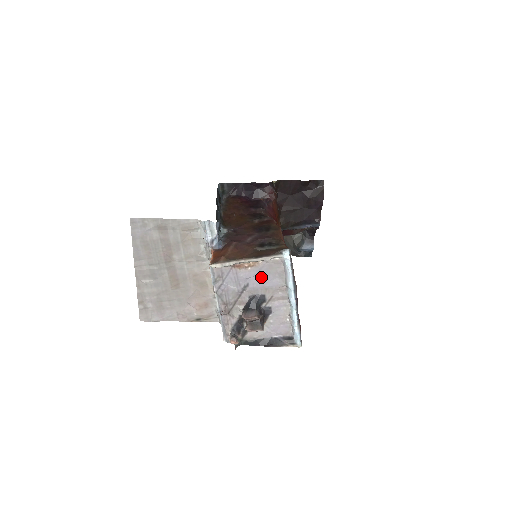
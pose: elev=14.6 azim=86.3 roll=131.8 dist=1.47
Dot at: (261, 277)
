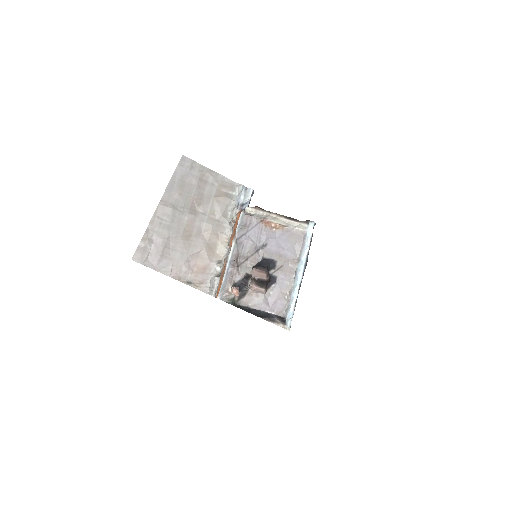
Dot at: (280, 242)
